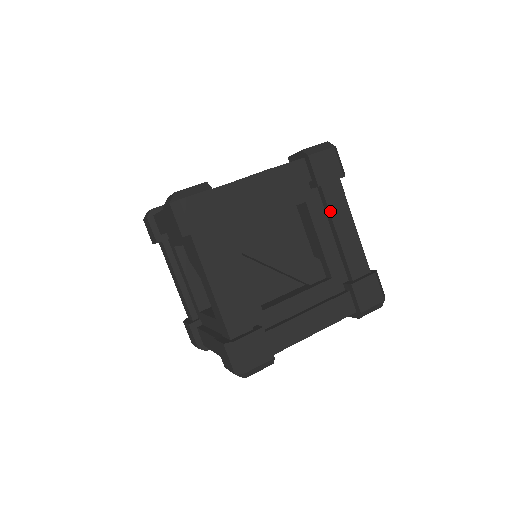
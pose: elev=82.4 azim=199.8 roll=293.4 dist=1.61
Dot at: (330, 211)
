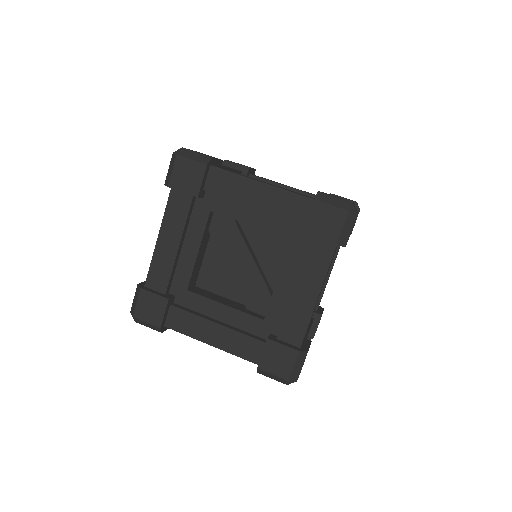
Dot at: (303, 264)
